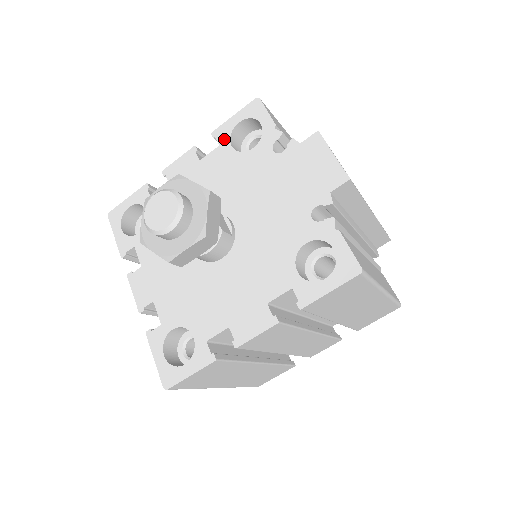
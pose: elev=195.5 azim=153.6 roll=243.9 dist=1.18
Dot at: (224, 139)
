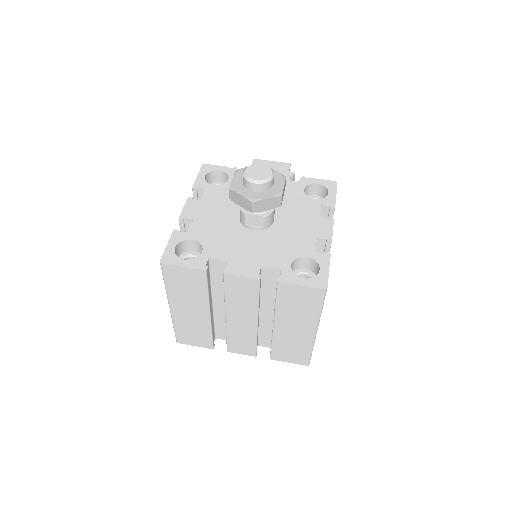
Dot at: (205, 185)
